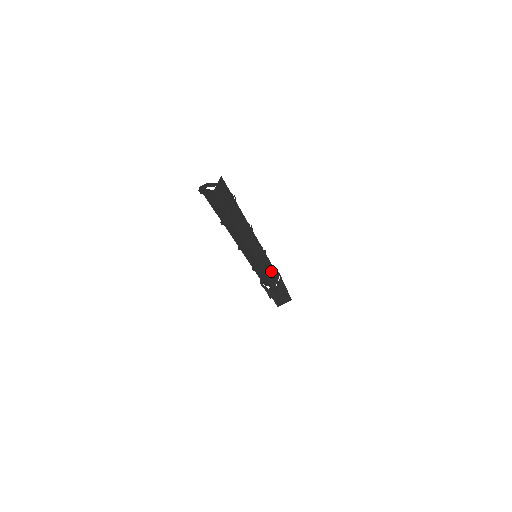
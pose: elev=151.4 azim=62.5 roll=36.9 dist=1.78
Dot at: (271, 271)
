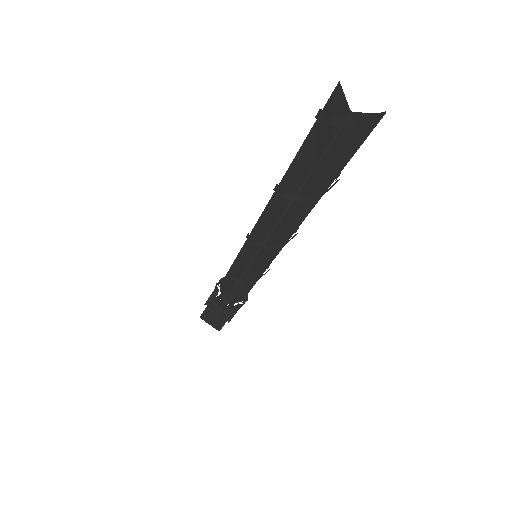
Dot at: occluded
